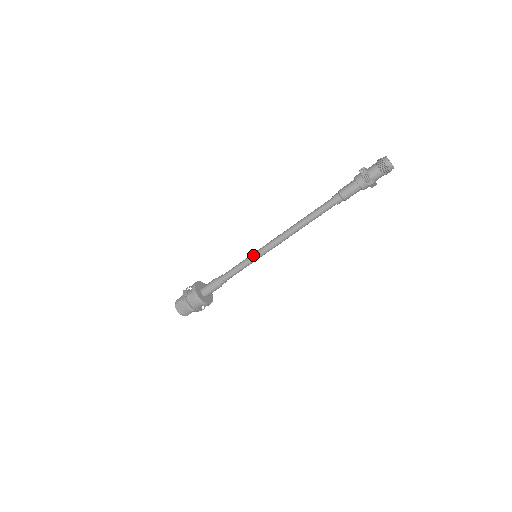
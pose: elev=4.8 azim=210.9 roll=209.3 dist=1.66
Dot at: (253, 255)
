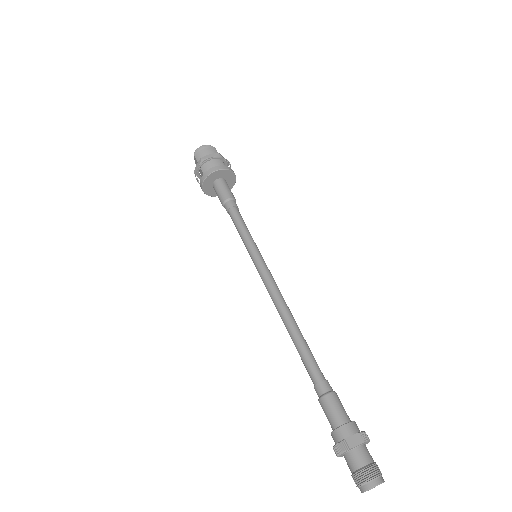
Dot at: (250, 256)
